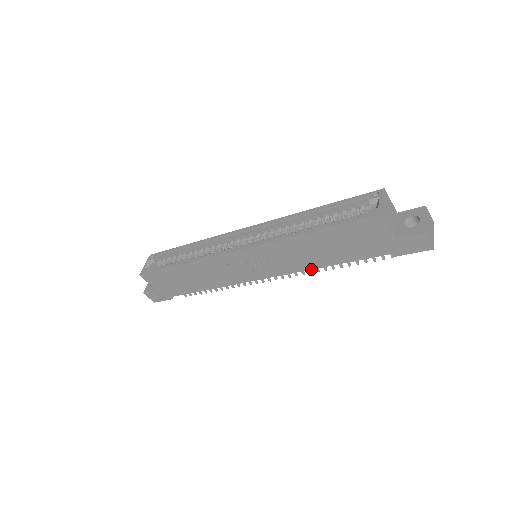
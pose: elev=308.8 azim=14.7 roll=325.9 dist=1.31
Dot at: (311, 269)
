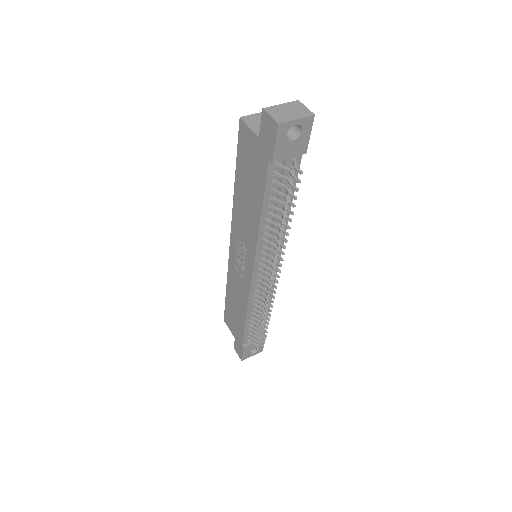
Dot at: (258, 233)
